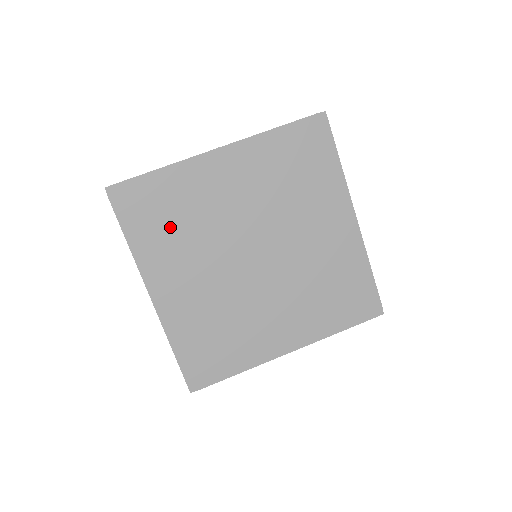
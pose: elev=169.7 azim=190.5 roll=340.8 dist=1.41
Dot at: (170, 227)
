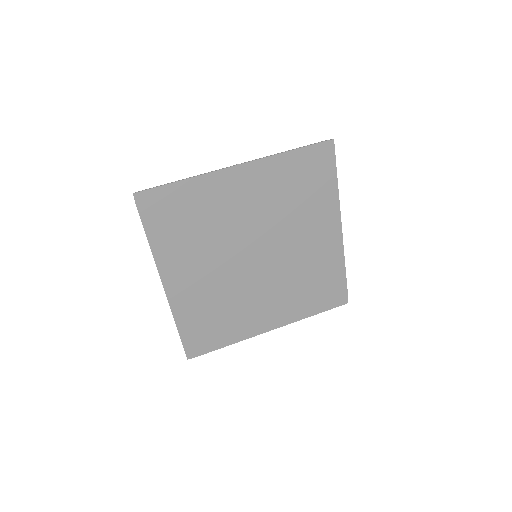
Dot at: (187, 230)
